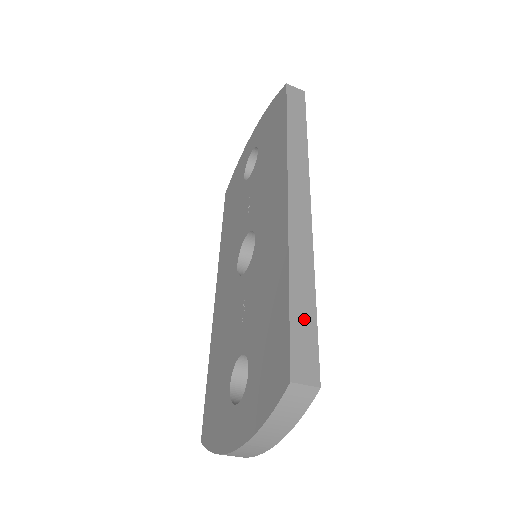
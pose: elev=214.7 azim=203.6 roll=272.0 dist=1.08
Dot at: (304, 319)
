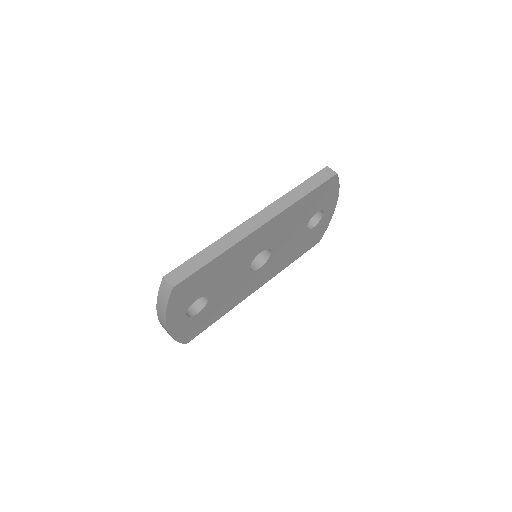
Dot at: (197, 263)
